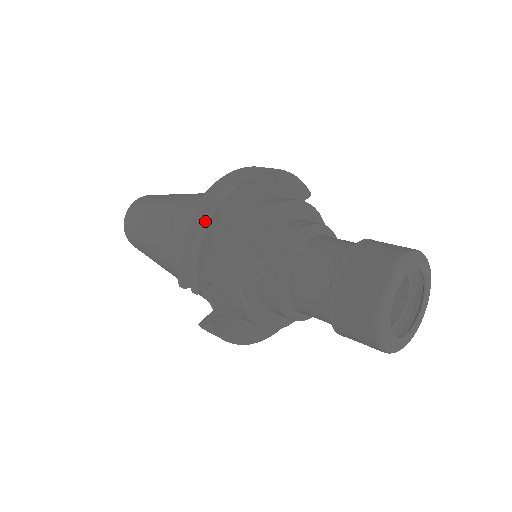
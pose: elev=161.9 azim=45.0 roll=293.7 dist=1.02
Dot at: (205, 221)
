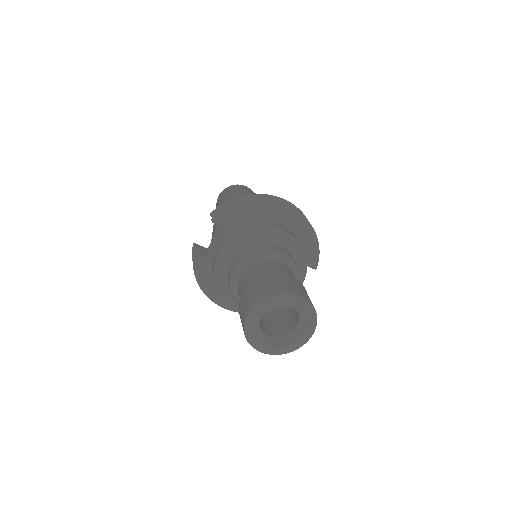
Dot at: (257, 200)
